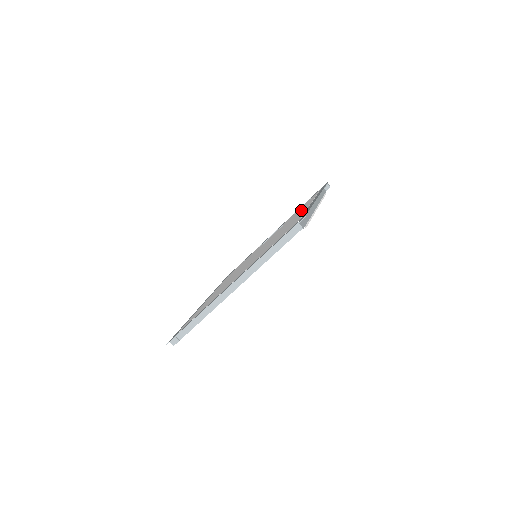
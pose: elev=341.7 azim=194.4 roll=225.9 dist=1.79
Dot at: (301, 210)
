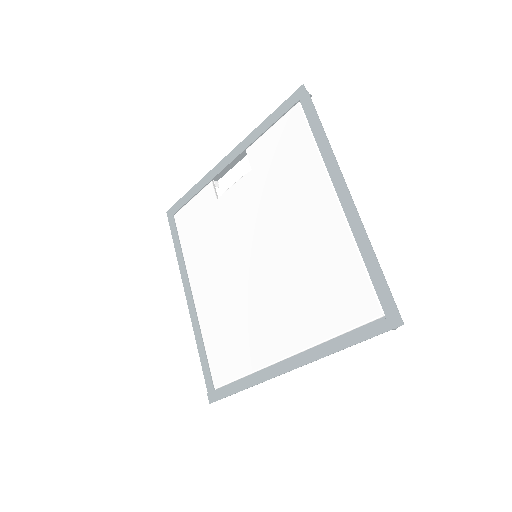
Dot at: (307, 189)
